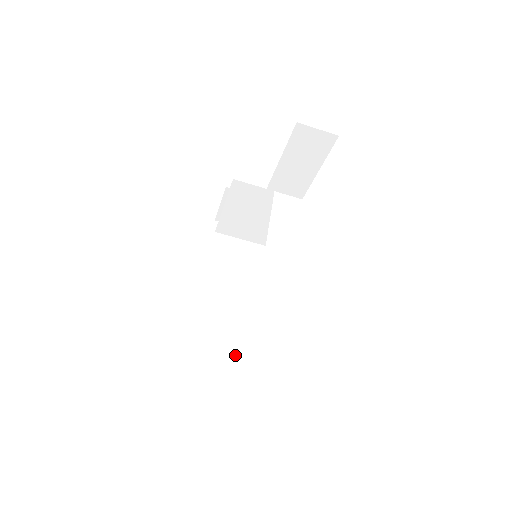
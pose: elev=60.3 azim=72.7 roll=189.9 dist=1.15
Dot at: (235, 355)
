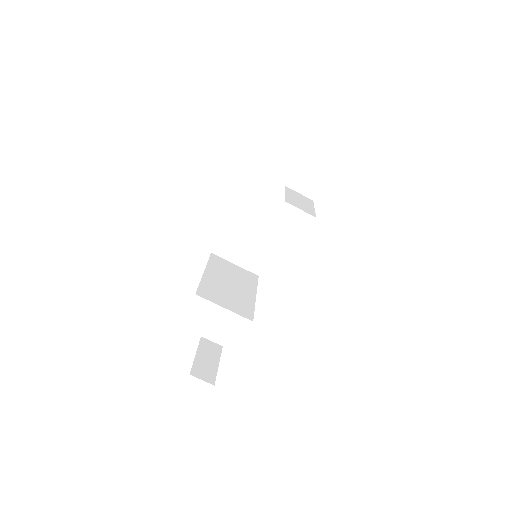
Dot at: (212, 382)
